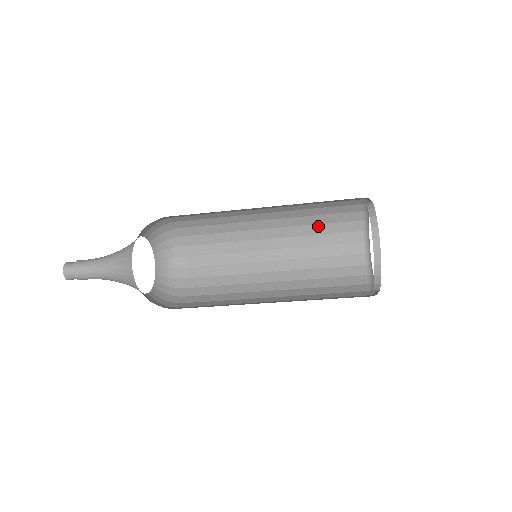
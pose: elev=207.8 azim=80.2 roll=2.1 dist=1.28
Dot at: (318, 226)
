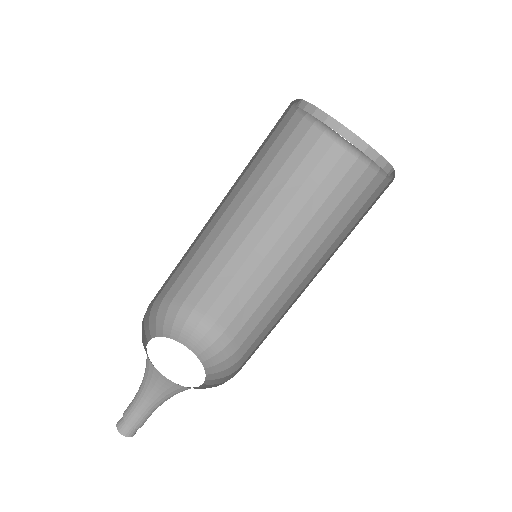
Dot at: (281, 171)
